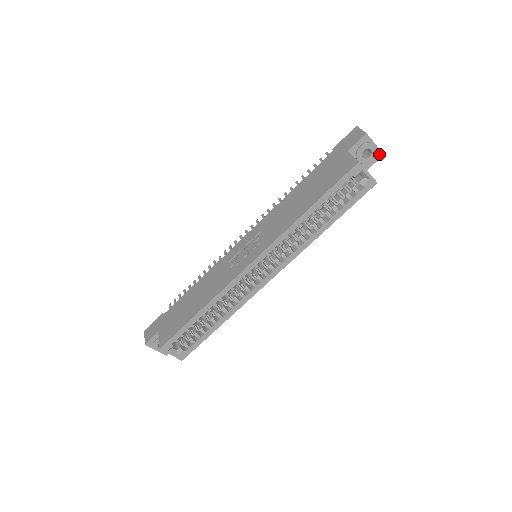
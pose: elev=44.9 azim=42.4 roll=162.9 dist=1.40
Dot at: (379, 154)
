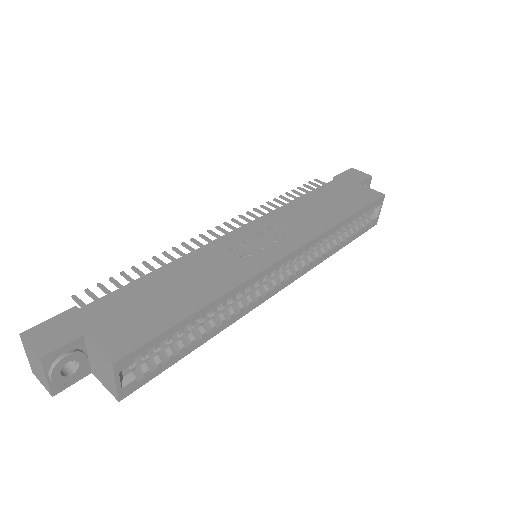
Dot at: occluded
